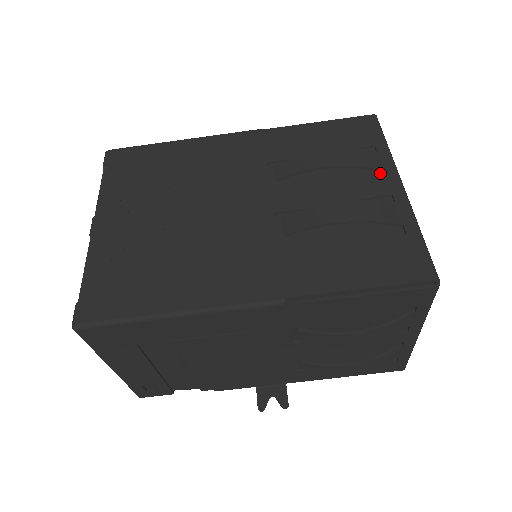
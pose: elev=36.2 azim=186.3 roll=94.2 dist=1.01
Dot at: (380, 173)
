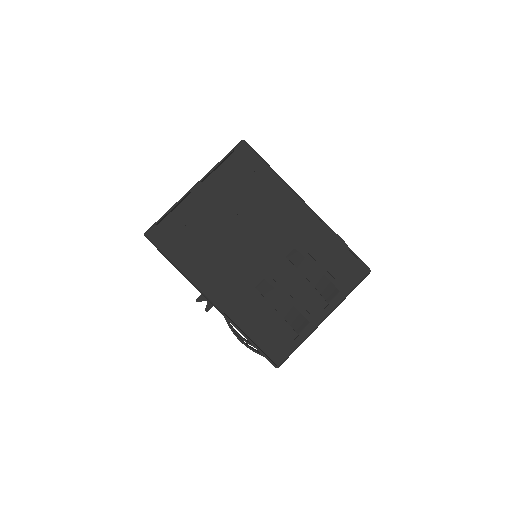
Dot at: (327, 302)
